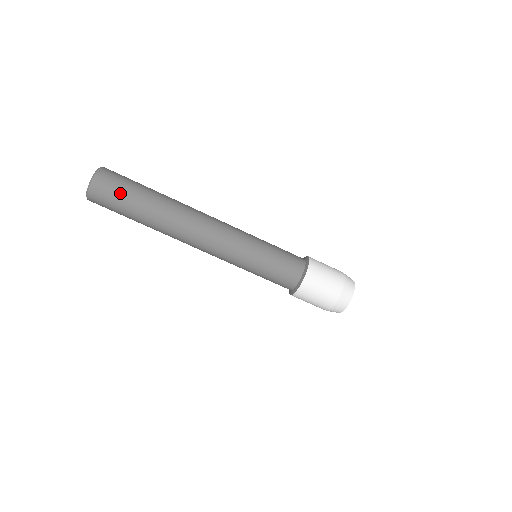
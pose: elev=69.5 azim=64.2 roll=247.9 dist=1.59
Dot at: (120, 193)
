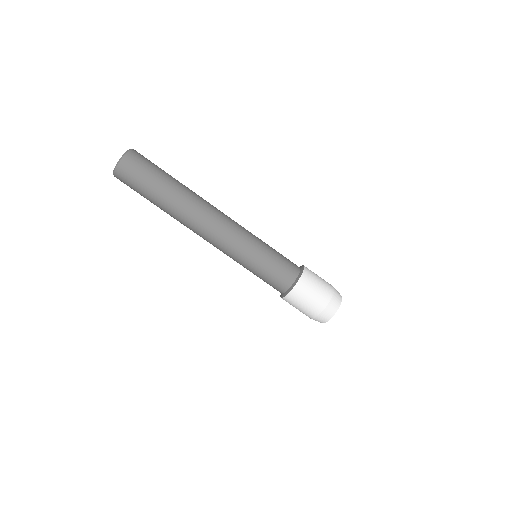
Dot at: (154, 165)
